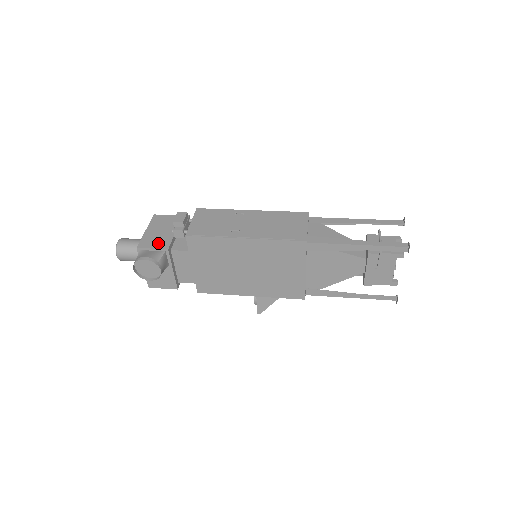
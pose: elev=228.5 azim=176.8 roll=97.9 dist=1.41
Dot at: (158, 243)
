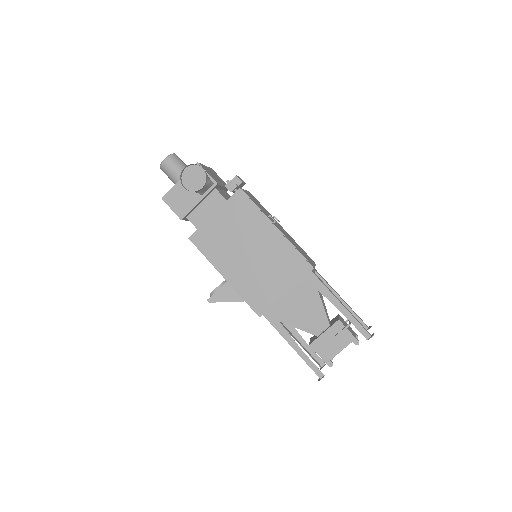
Dot at: (212, 176)
